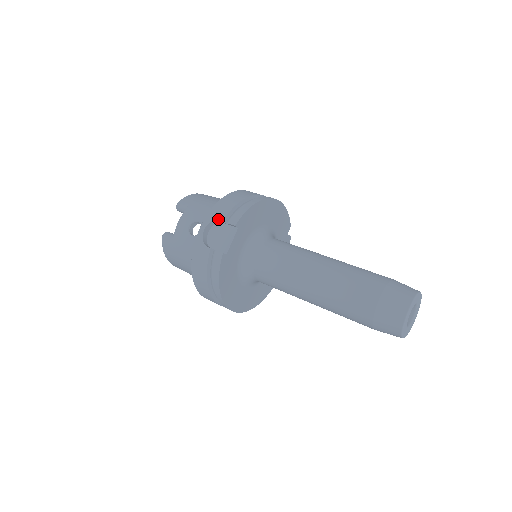
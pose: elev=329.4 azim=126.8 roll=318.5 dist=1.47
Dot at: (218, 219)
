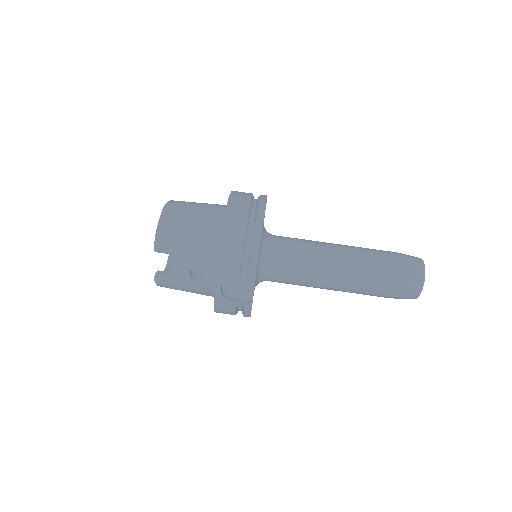
Dot at: (232, 277)
